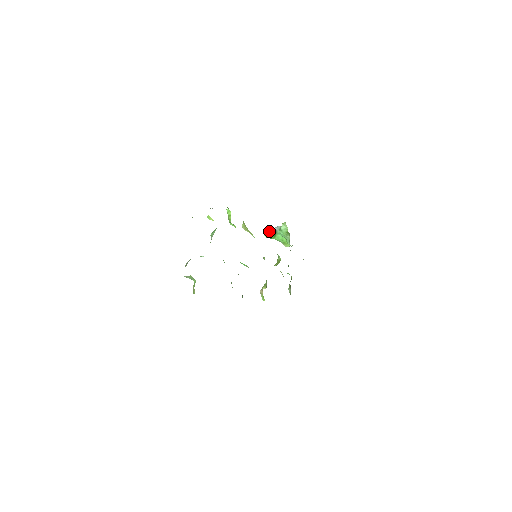
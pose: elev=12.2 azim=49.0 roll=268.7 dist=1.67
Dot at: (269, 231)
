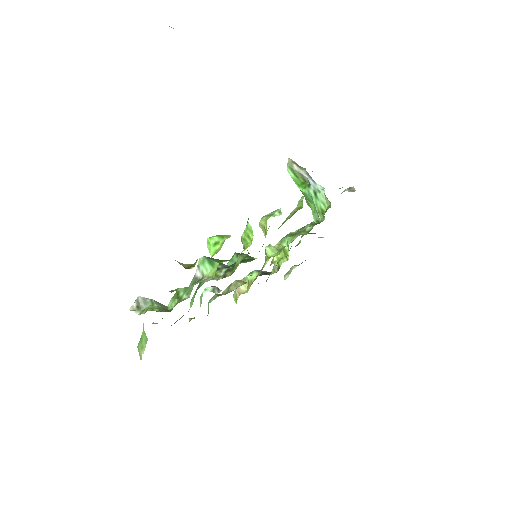
Dot at: (299, 170)
